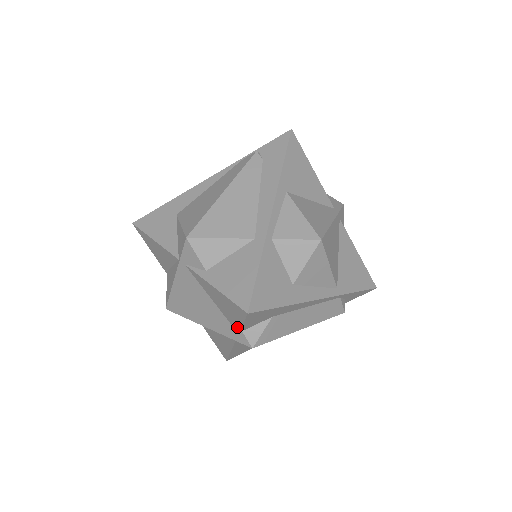
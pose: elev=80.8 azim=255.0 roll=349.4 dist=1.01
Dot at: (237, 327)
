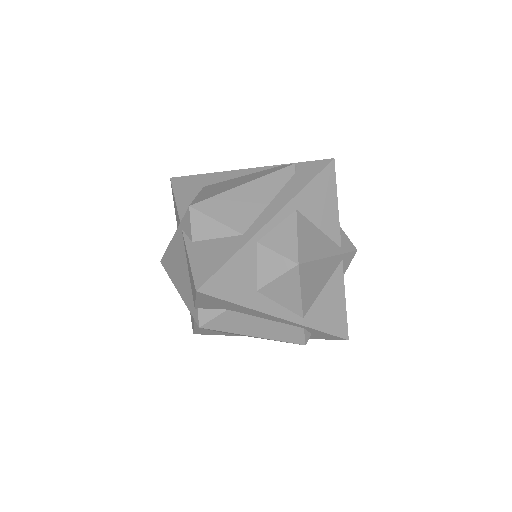
Dot at: (194, 302)
